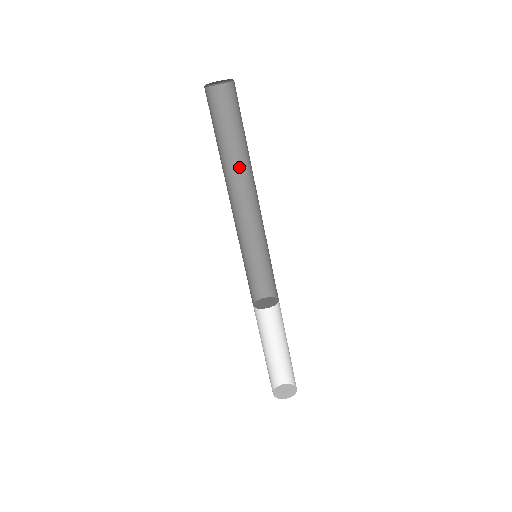
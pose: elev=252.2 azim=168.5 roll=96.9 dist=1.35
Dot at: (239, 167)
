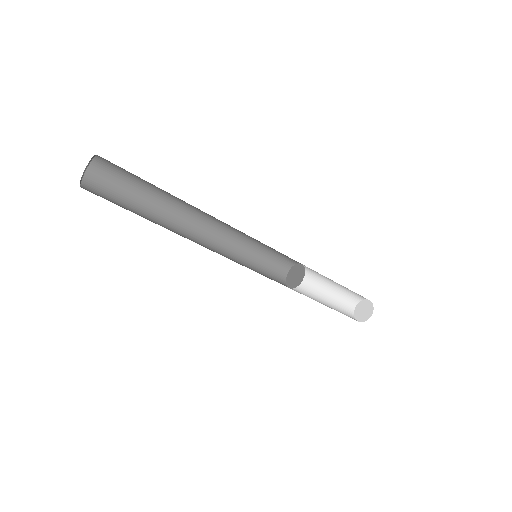
Dot at: occluded
